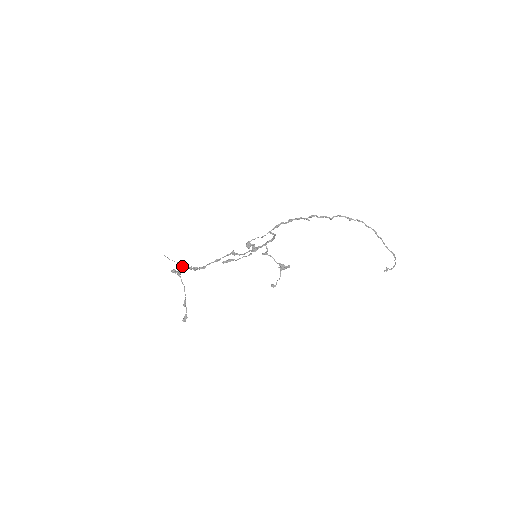
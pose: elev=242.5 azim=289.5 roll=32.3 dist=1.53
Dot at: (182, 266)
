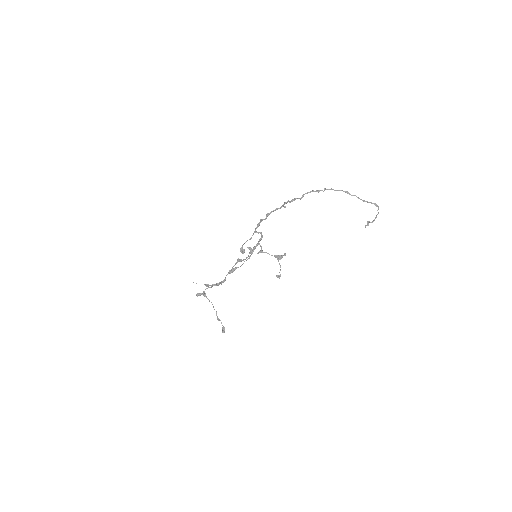
Dot at: (208, 286)
